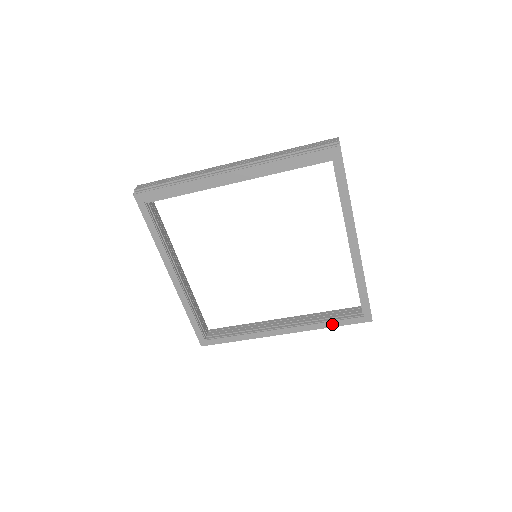
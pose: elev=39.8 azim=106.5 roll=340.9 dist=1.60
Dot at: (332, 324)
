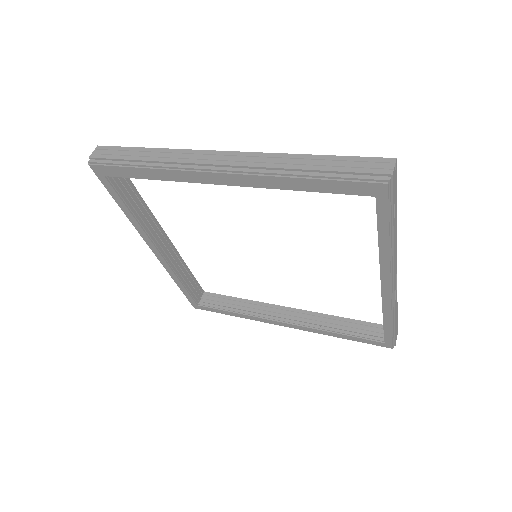
Dot at: (344, 336)
